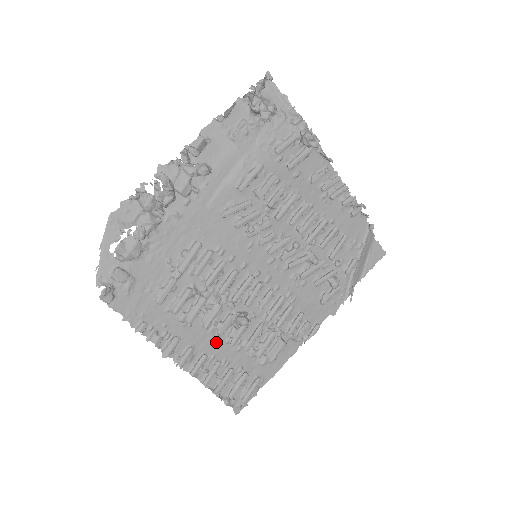
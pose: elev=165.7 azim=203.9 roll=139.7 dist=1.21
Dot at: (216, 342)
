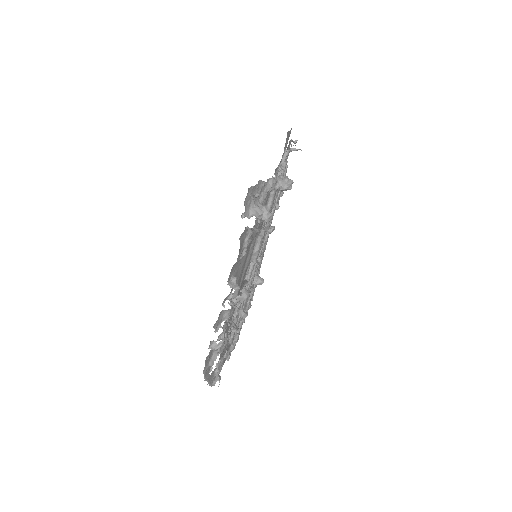
Dot at: occluded
